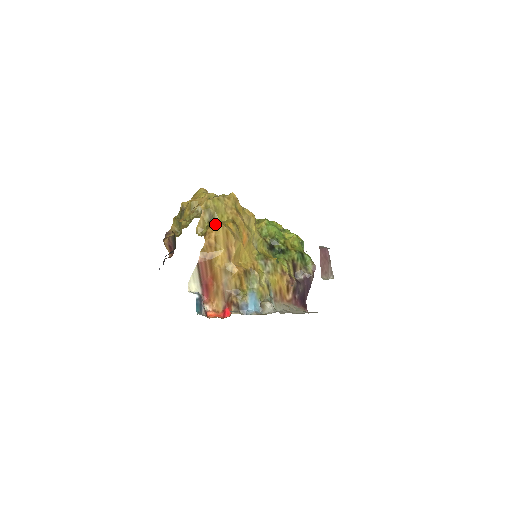
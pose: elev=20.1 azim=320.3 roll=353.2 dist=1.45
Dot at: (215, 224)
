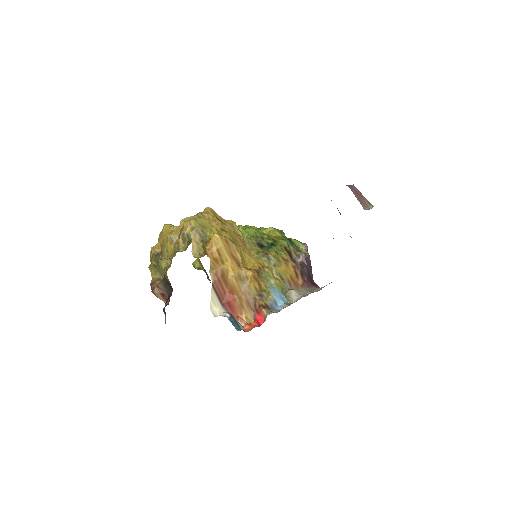
Dot at: (212, 237)
